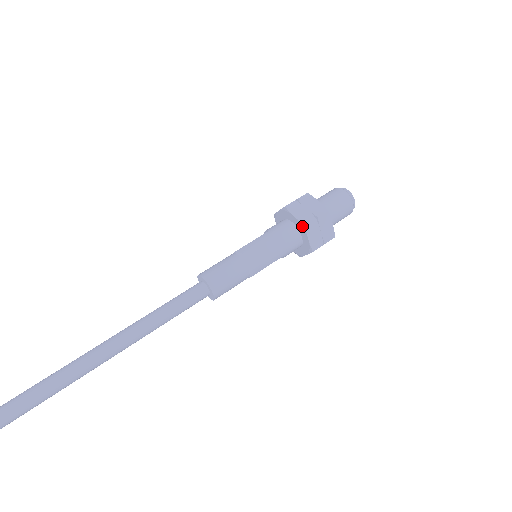
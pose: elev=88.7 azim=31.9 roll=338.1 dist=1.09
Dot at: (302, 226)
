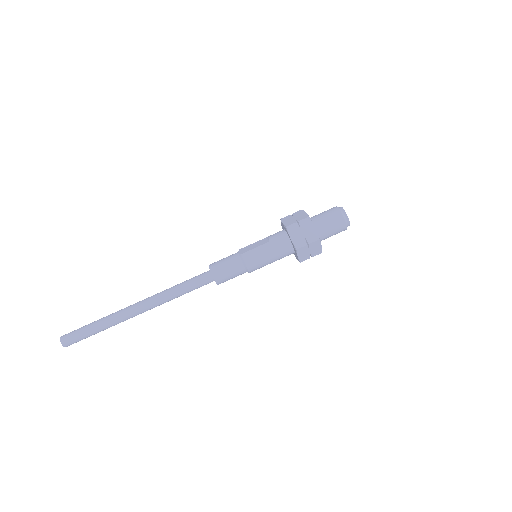
Dot at: (294, 248)
